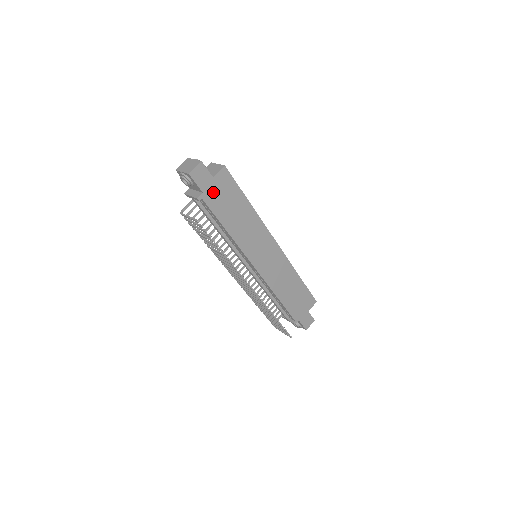
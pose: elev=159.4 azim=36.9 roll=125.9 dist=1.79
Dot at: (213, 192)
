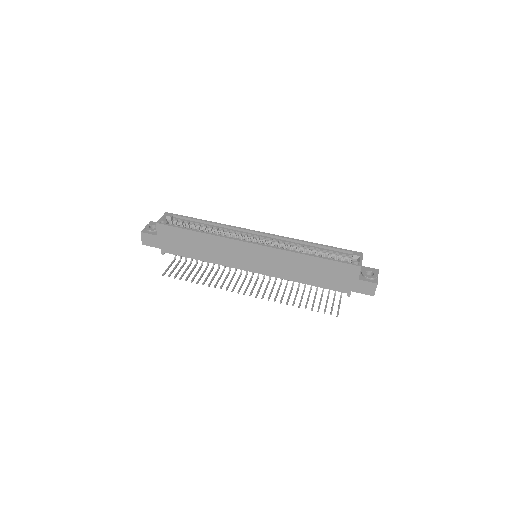
Dot at: (166, 244)
